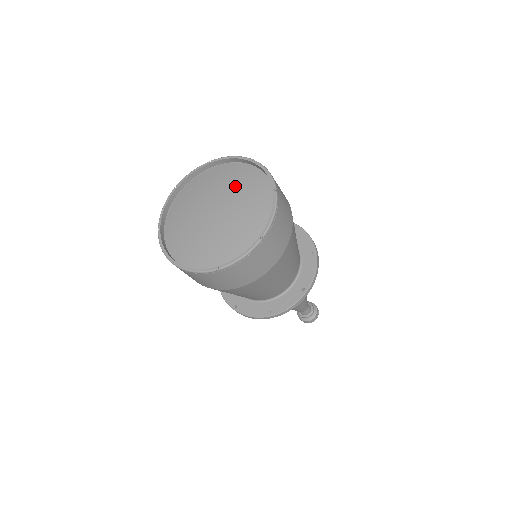
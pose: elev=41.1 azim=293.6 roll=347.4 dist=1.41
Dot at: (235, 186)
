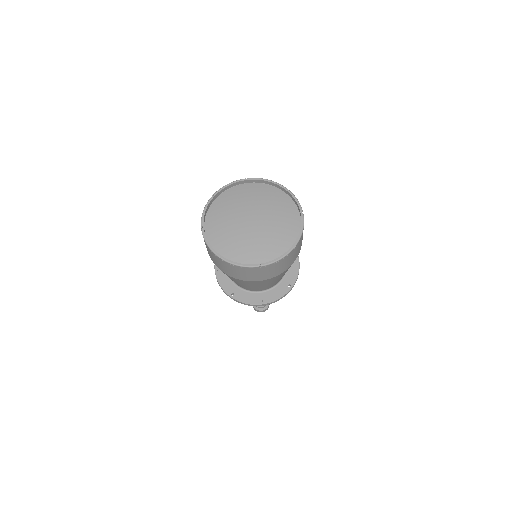
Dot at: (267, 203)
